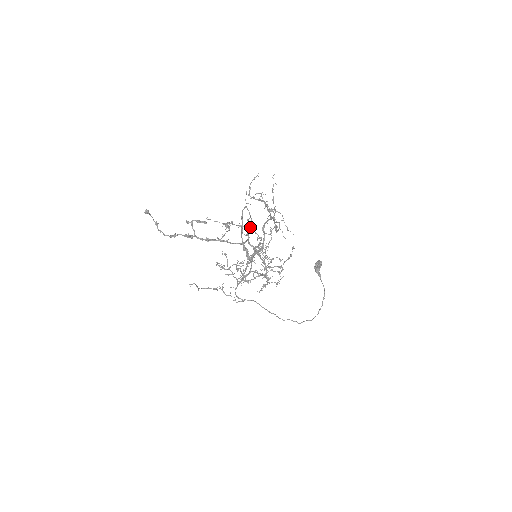
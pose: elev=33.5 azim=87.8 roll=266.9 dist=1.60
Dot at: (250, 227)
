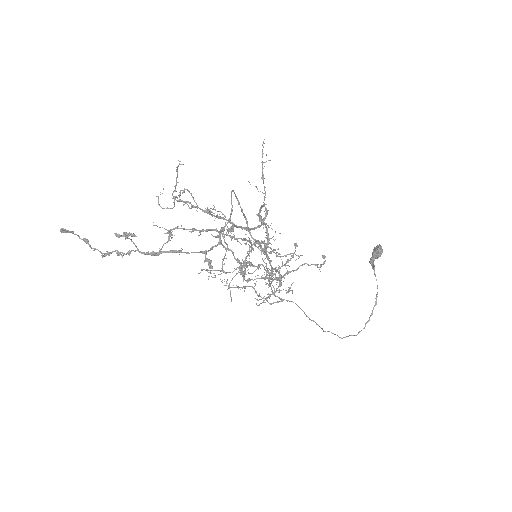
Dot at: (211, 229)
